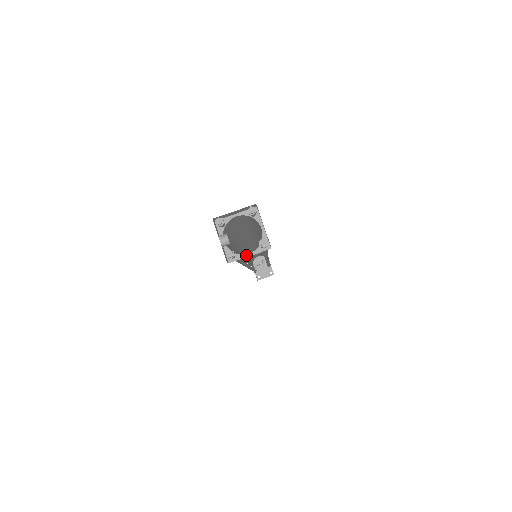
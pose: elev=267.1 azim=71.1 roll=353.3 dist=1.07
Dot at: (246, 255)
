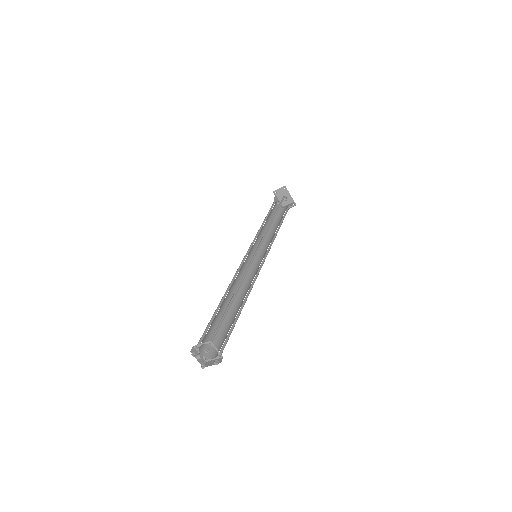
Dot at: (213, 359)
